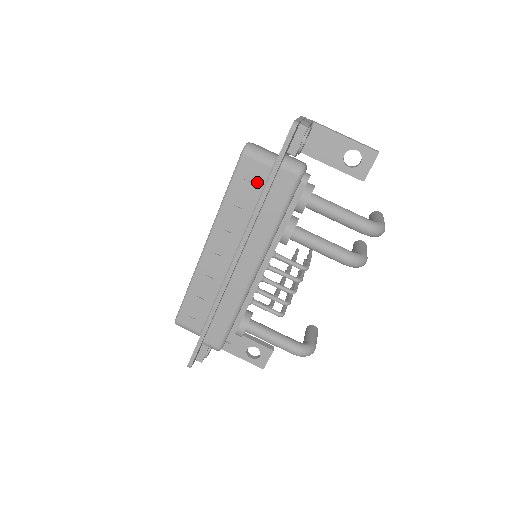
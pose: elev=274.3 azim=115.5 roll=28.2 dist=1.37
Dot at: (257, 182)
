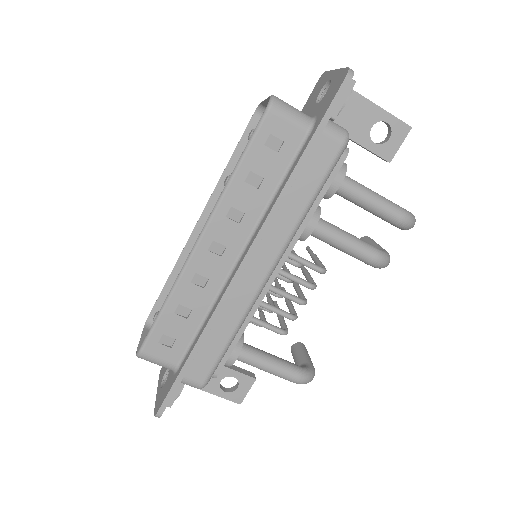
Dot at: (284, 151)
